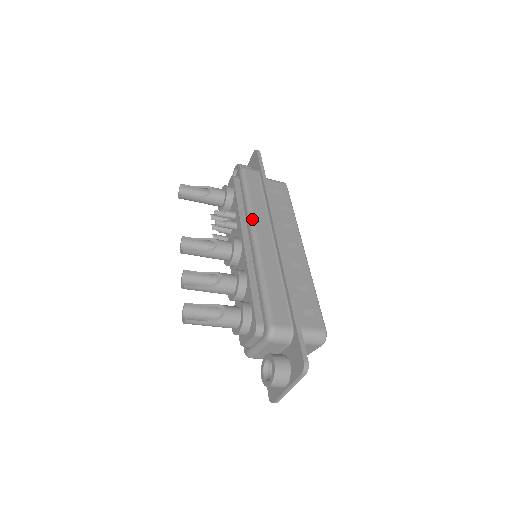
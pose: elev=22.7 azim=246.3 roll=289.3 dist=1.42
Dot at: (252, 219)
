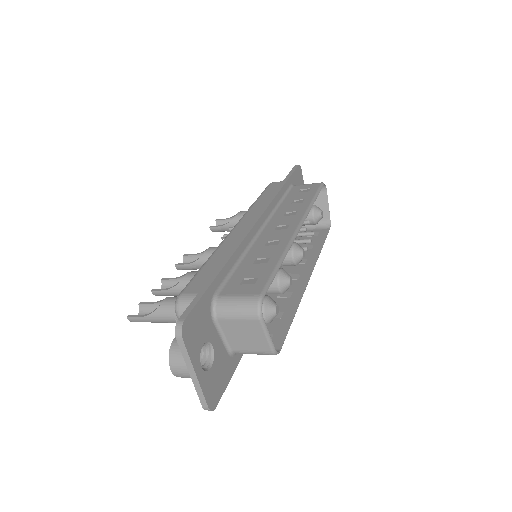
Dot at: (243, 216)
